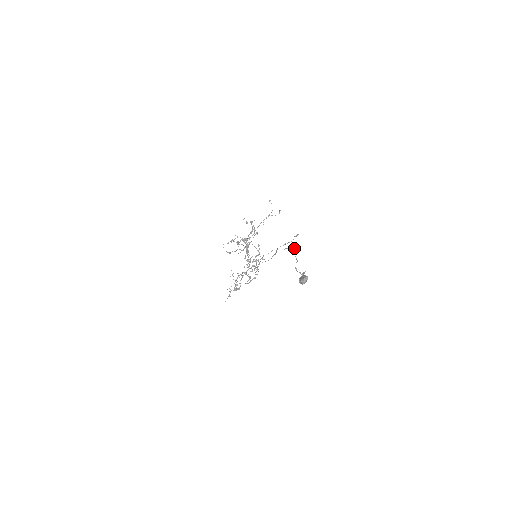
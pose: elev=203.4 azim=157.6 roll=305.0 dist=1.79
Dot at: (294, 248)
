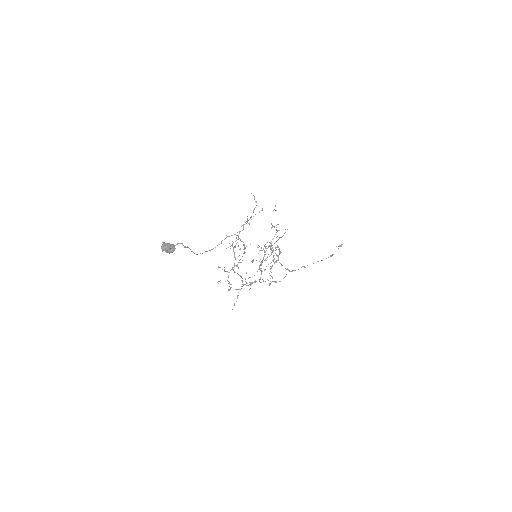
Dot at: occluded
